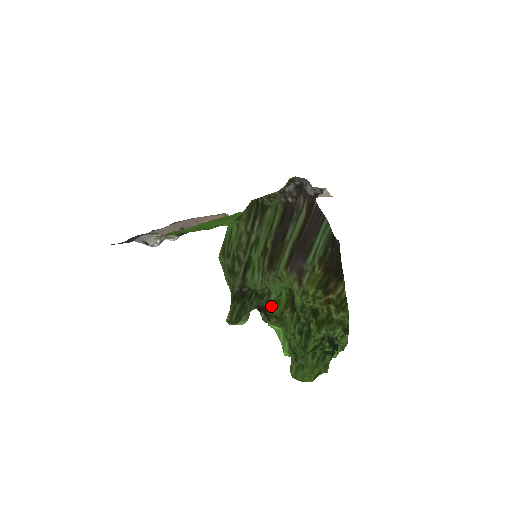
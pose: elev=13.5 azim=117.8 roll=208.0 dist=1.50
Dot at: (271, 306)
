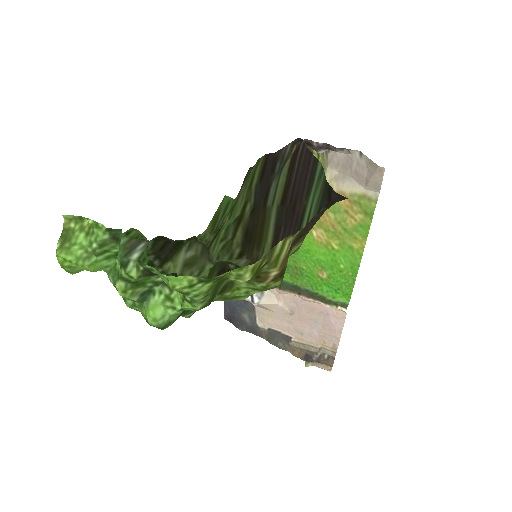
Dot at: occluded
